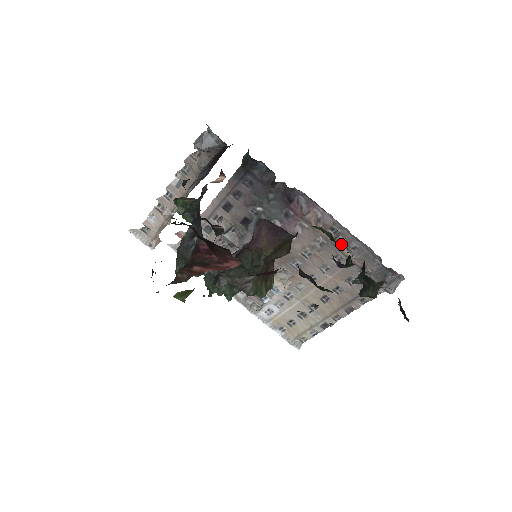
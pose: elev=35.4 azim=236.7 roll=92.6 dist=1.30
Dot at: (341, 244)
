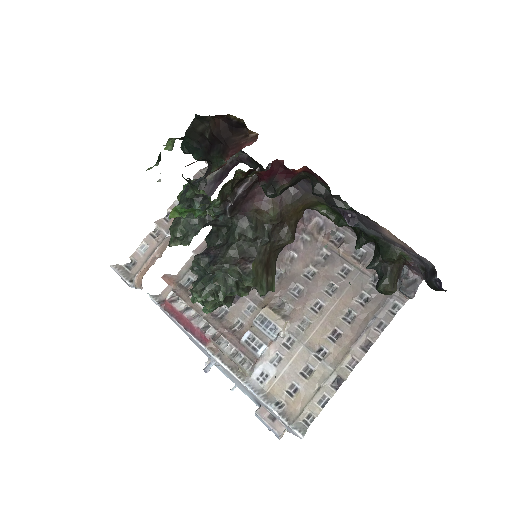
Dot at: (346, 252)
